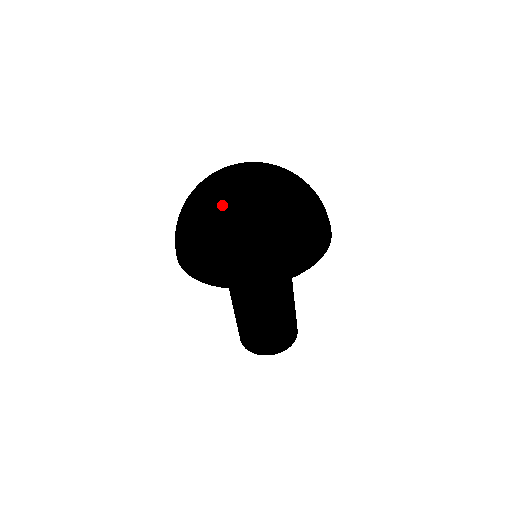
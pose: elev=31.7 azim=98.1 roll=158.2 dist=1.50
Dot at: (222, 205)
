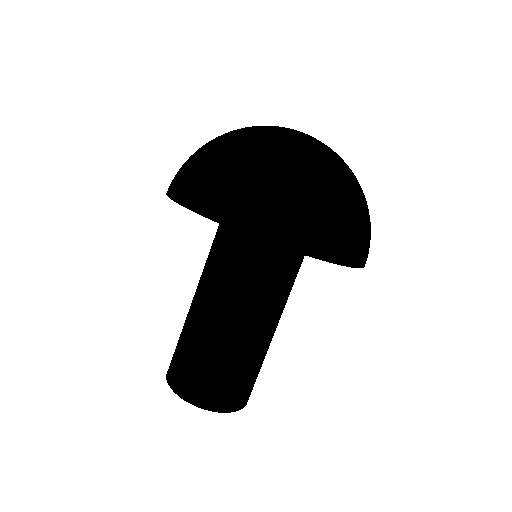
Dot at: (291, 141)
